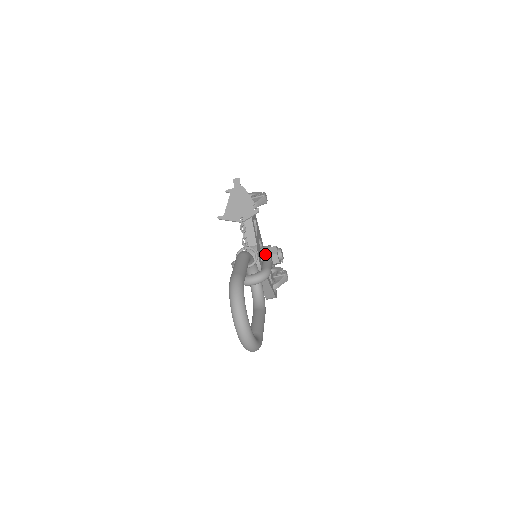
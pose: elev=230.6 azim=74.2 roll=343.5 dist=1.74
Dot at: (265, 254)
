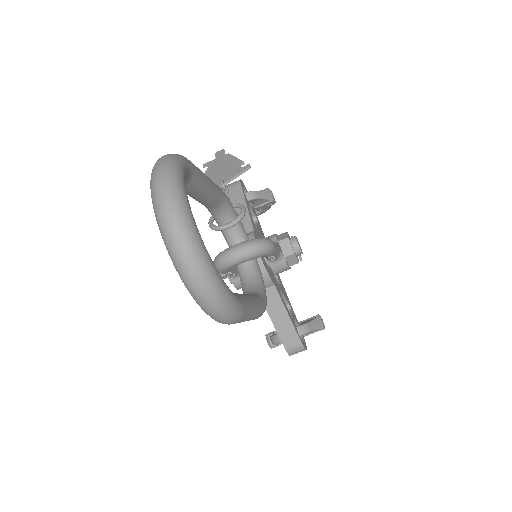
Dot at: occluded
